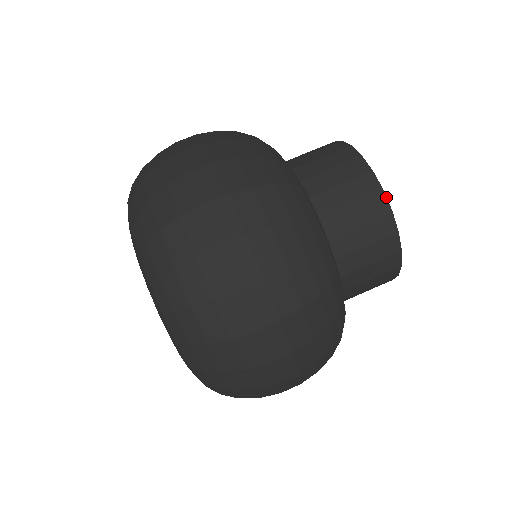
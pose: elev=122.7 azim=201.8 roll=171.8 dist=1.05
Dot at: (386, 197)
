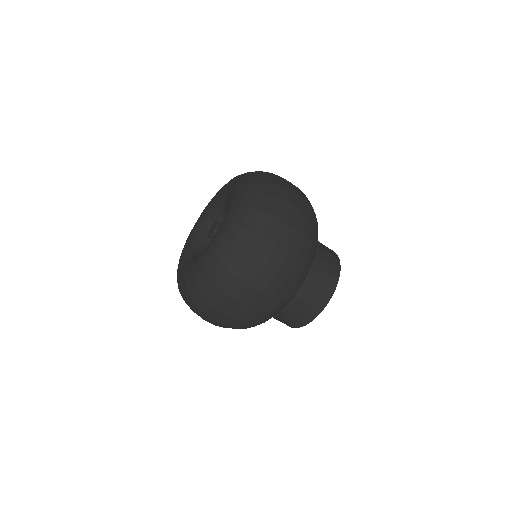
Dot at: occluded
